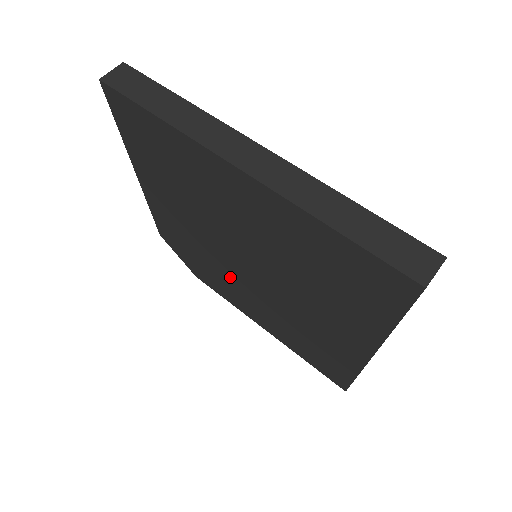
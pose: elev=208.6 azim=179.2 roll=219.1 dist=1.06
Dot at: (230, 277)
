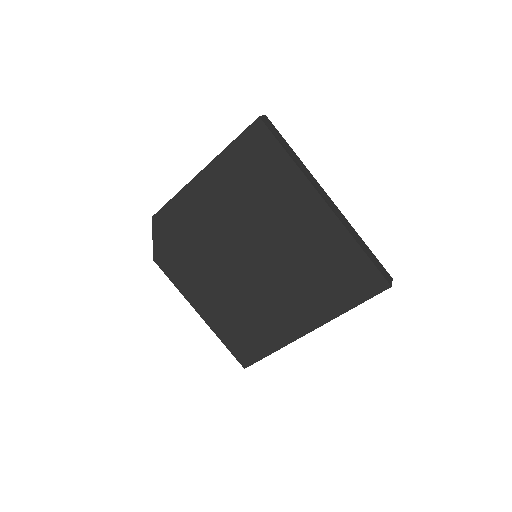
Dot at: (214, 266)
